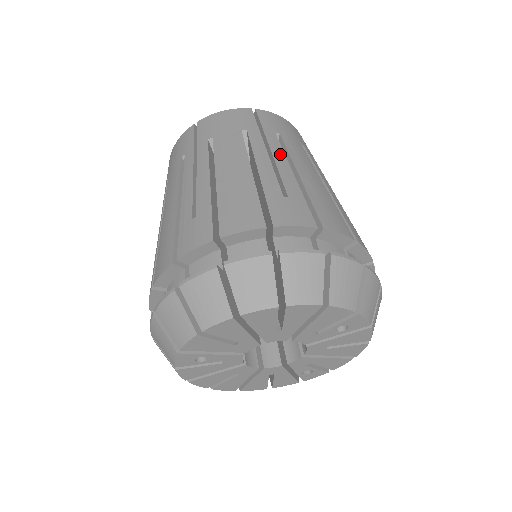
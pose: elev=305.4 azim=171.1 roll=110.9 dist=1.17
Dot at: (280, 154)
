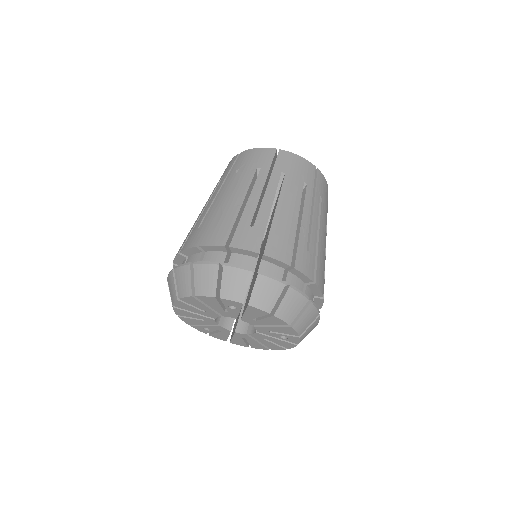
Dot at: (223, 191)
